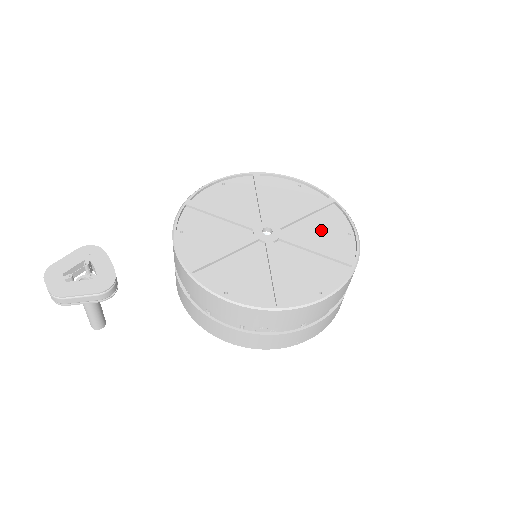
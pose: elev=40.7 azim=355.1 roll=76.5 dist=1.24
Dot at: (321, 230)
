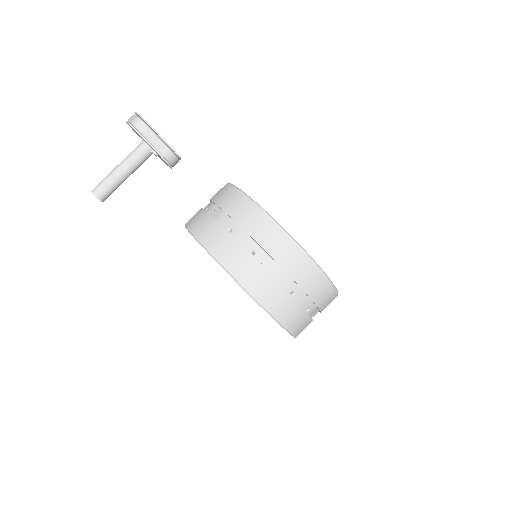
Dot at: occluded
